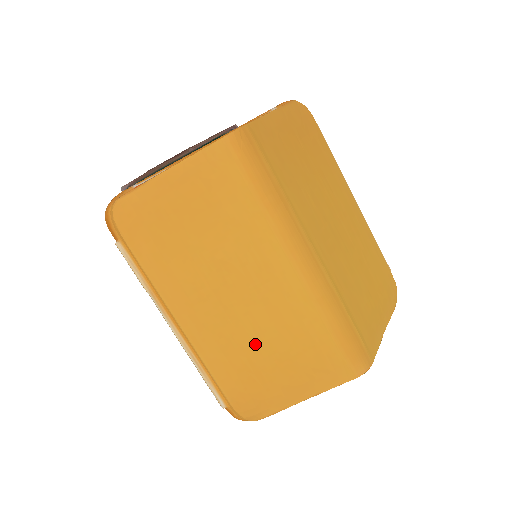
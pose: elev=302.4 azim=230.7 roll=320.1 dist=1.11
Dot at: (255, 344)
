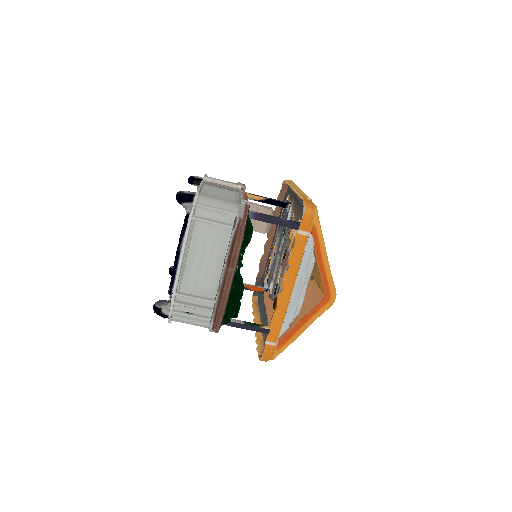
Dot at: occluded
